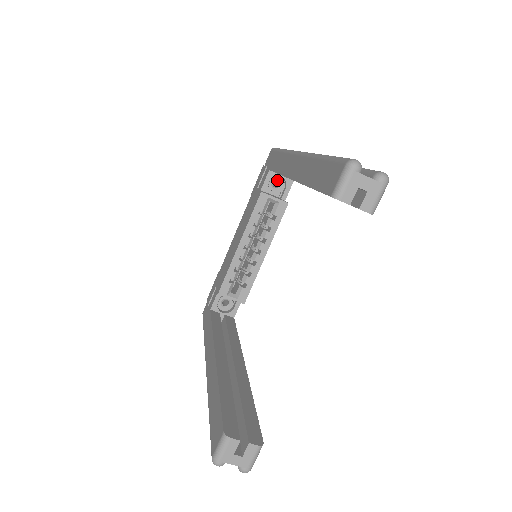
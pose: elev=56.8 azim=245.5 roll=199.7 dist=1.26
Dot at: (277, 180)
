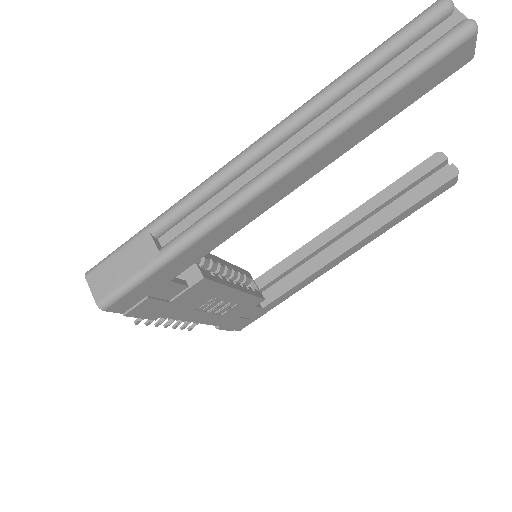
Dot at: occluded
